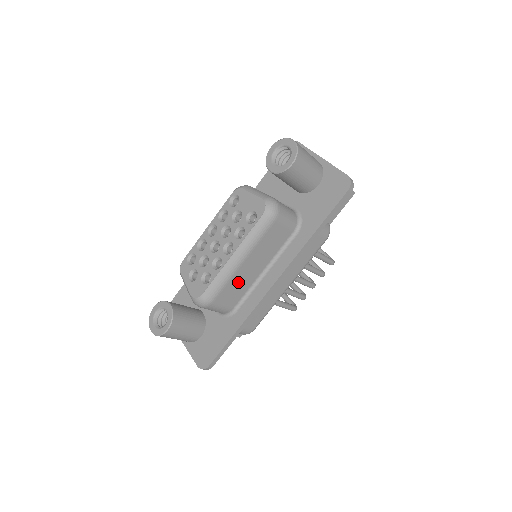
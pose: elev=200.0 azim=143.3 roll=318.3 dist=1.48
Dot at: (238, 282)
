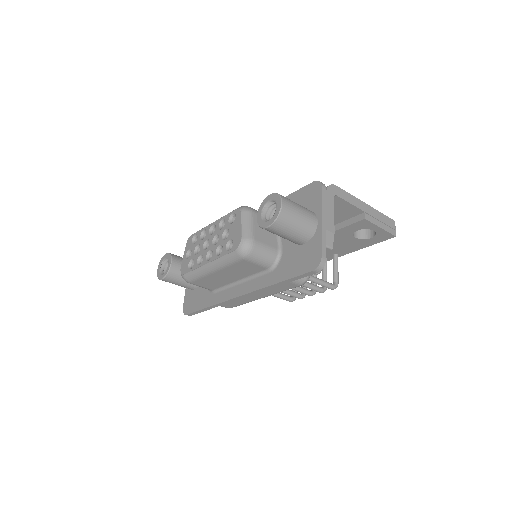
Dot at: (214, 279)
